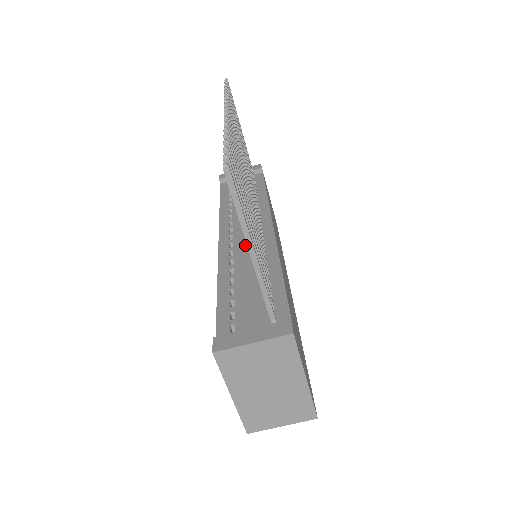
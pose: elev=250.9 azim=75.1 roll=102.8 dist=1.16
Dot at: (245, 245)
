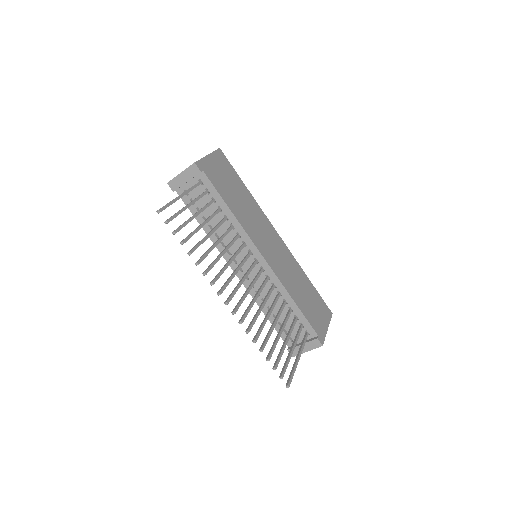
Dot at: occluded
